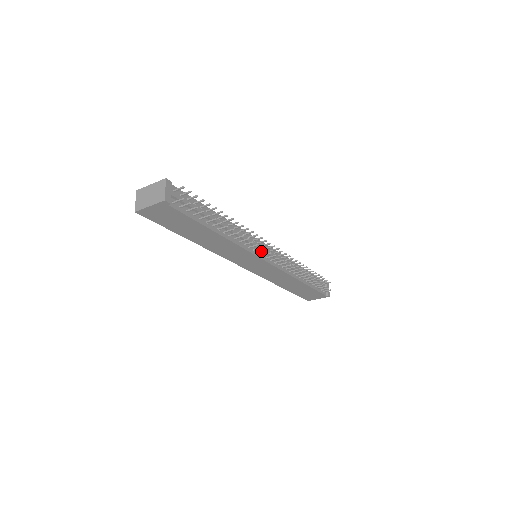
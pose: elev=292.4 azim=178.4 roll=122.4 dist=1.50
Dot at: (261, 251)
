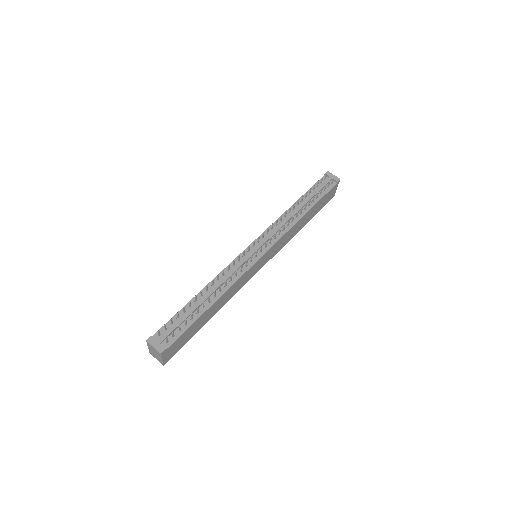
Dot at: (250, 260)
